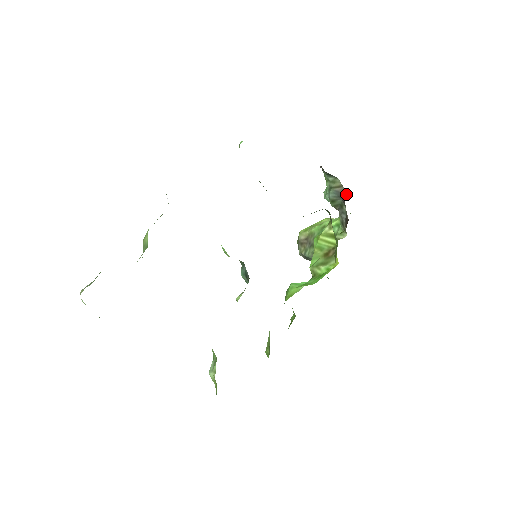
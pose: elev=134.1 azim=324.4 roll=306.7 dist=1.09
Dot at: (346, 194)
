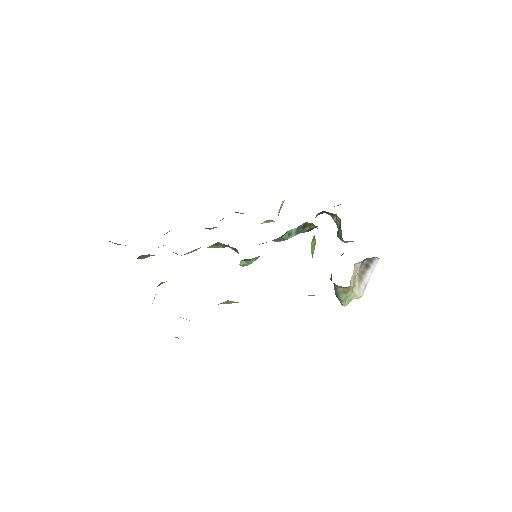
Dot at: (340, 221)
